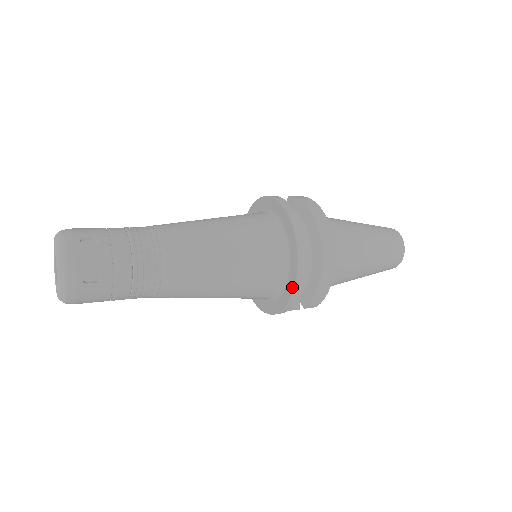
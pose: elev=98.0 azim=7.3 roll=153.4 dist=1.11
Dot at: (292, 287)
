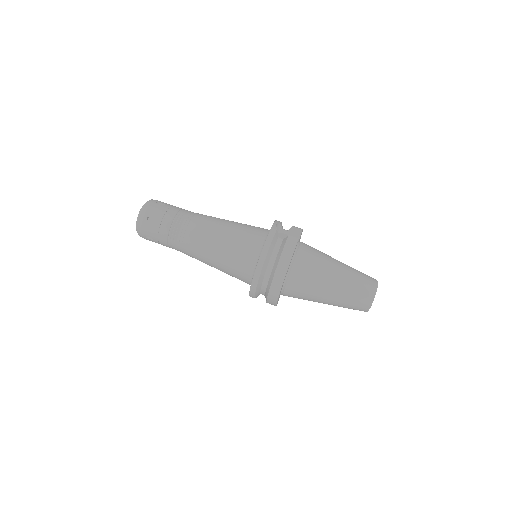
Dot at: occluded
